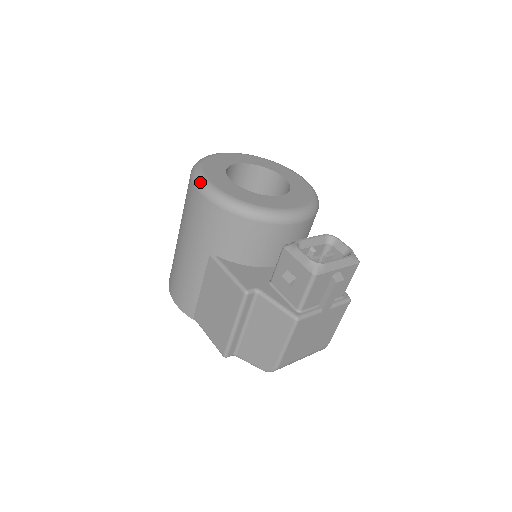
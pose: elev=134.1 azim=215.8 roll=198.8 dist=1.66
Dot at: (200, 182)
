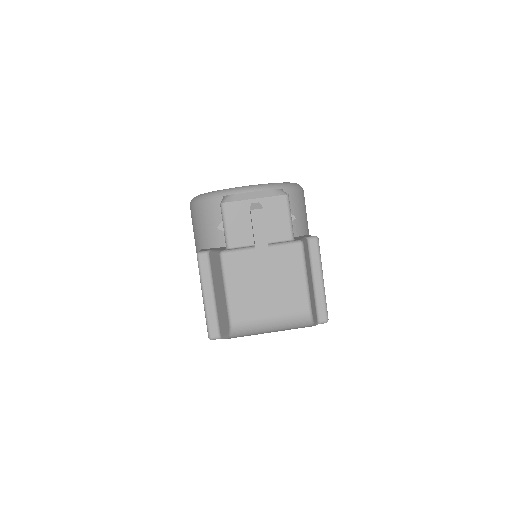
Dot at: occluded
